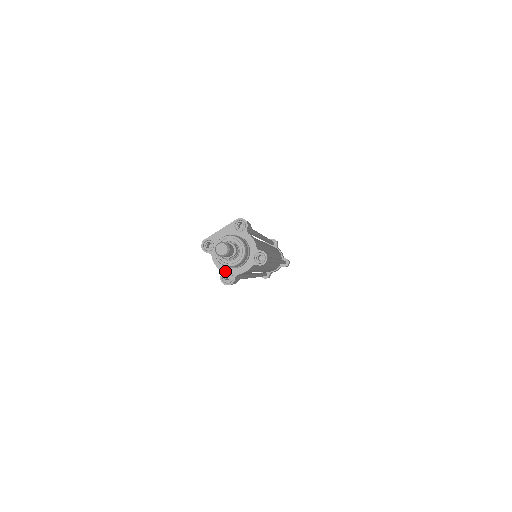
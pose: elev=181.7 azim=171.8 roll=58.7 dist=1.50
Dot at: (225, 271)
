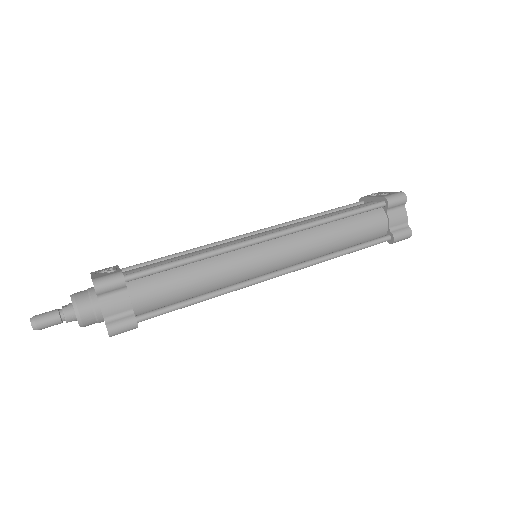
Dot at: occluded
